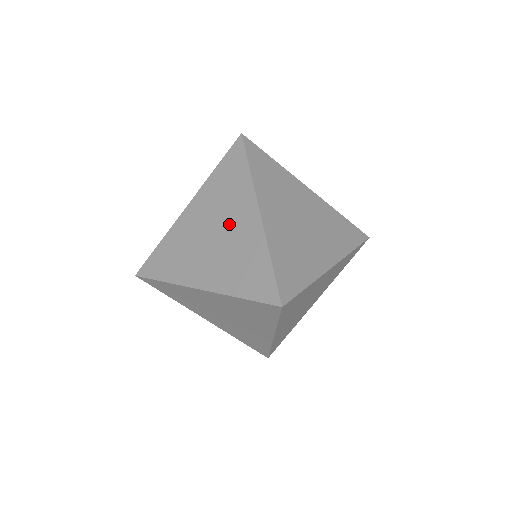
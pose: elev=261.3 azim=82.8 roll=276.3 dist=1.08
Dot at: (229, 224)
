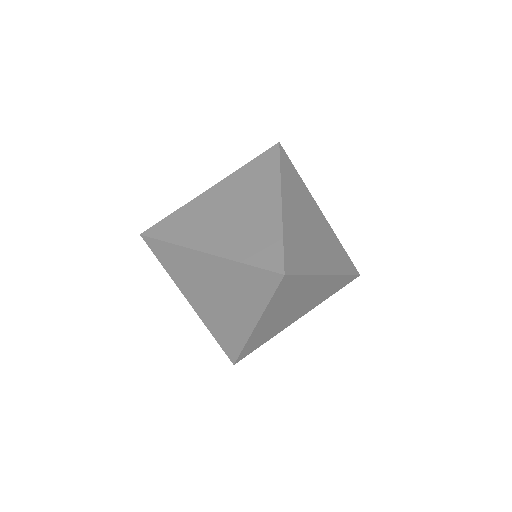
Dot at: (230, 305)
